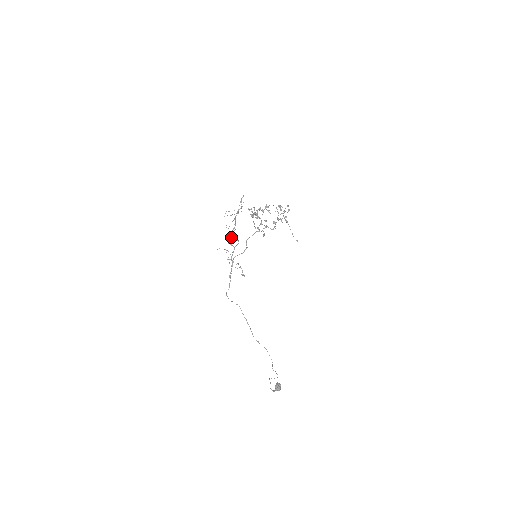
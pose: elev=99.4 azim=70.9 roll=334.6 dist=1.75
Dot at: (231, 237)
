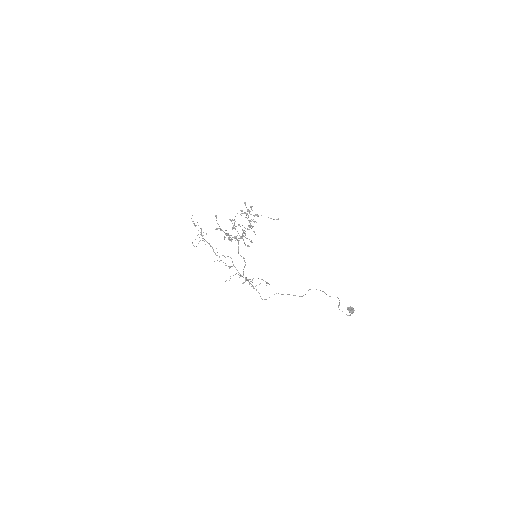
Dot at: occluded
